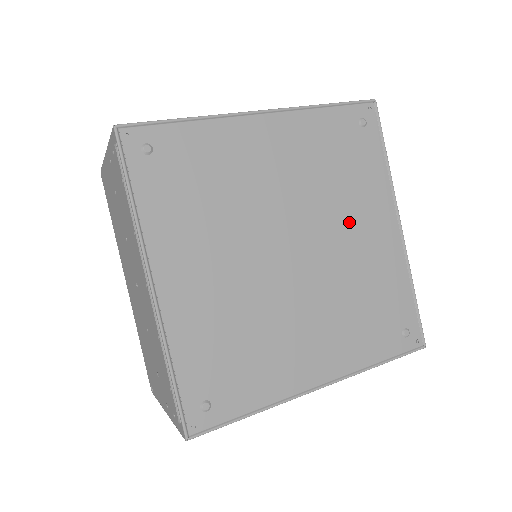
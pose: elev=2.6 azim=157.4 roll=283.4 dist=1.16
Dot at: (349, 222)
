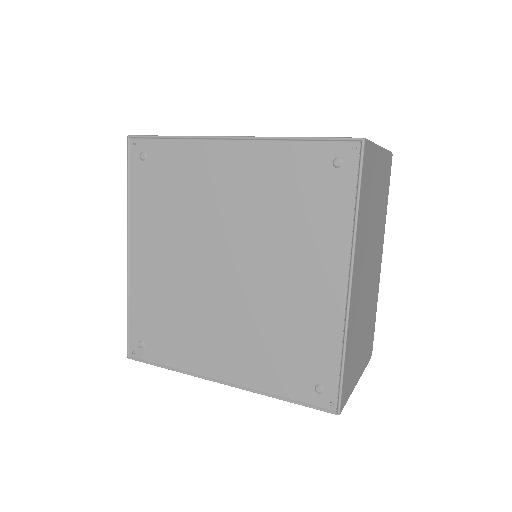
Dot at: (289, 260)
